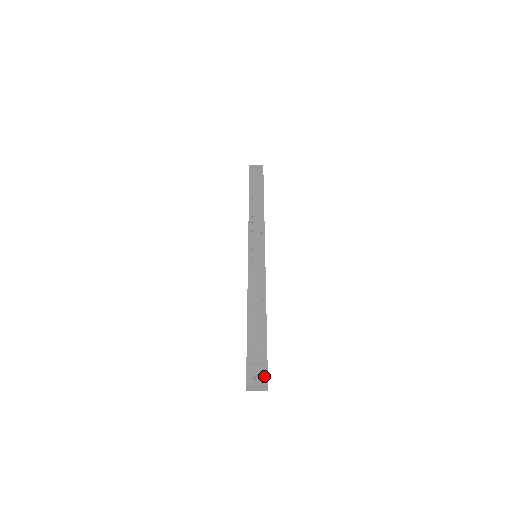
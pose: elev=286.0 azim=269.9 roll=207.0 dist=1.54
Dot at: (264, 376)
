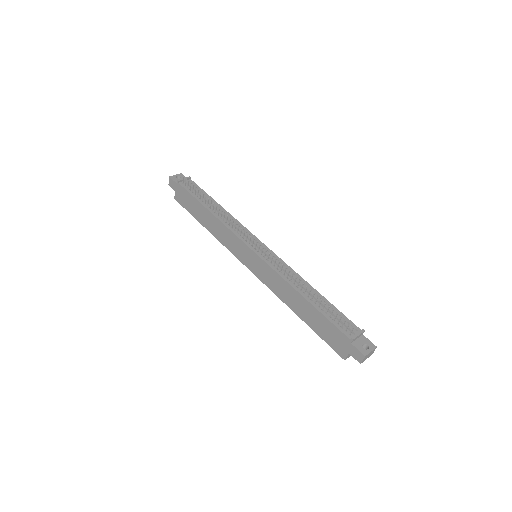
Dot at: (369, 342)
